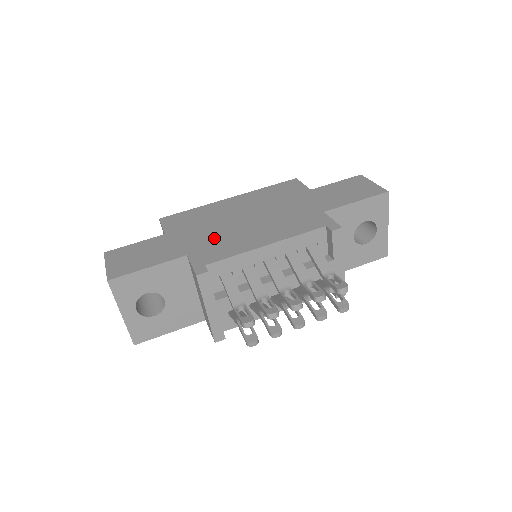
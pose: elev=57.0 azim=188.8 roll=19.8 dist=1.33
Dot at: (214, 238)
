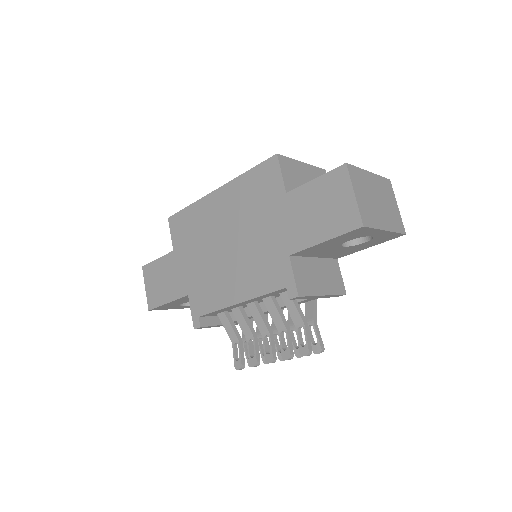
Dot at: (204, 274)
